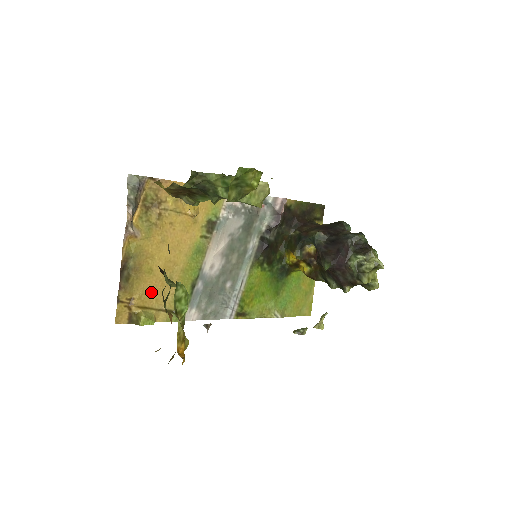
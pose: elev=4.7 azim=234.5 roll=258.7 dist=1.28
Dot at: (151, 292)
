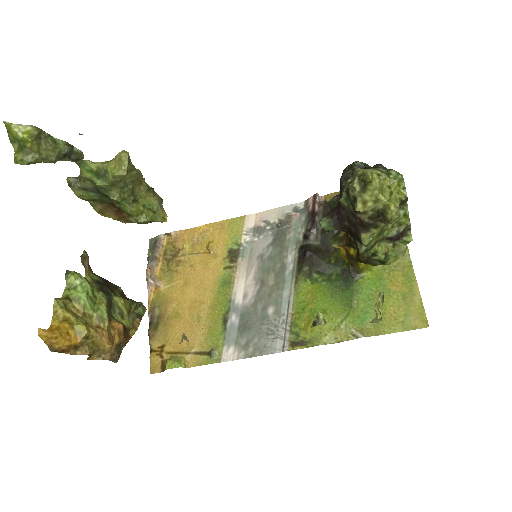
Dot at: (181, 336)
